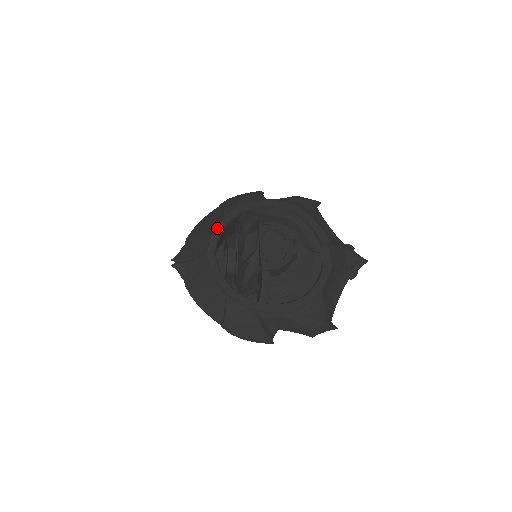
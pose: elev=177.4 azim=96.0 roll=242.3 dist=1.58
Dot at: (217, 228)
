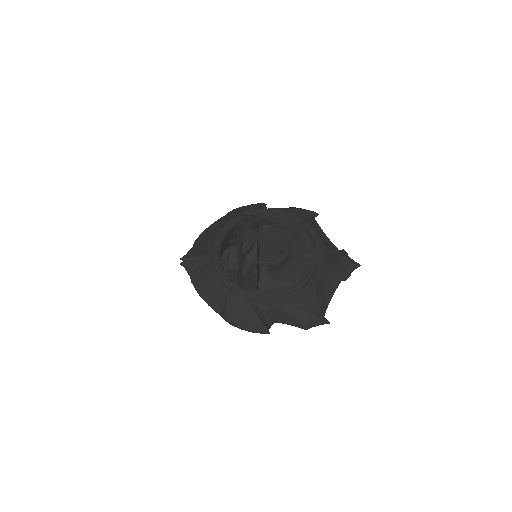
Dot at: (222, 231)
